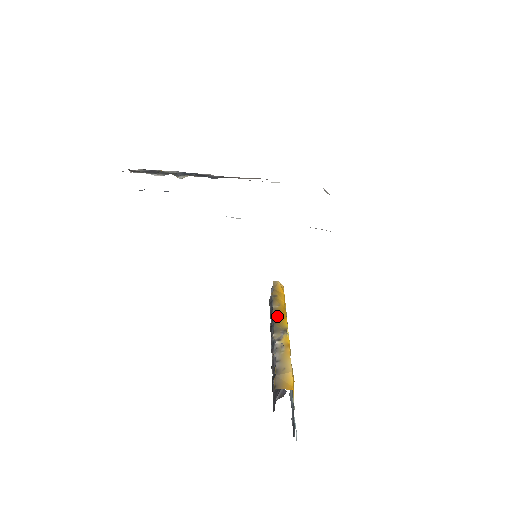
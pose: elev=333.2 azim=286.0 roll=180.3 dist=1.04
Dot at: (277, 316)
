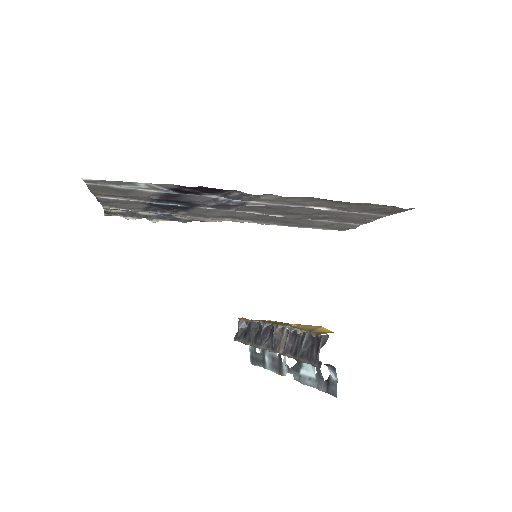
Dot at: (269, 322)
